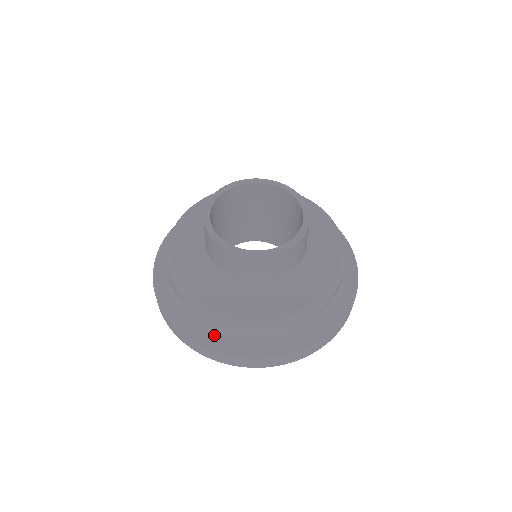
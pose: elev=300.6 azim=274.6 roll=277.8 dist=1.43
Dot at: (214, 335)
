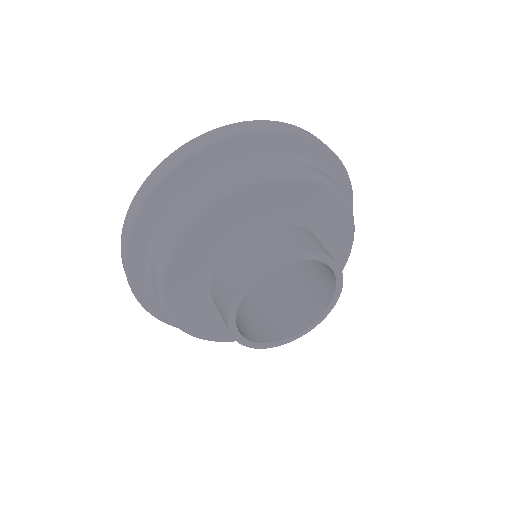
Dot at: occluded
